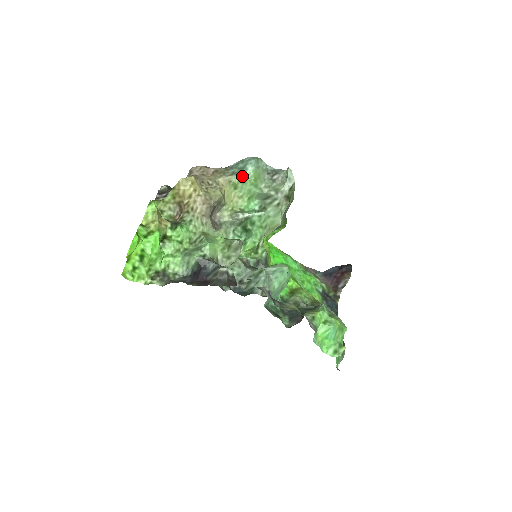
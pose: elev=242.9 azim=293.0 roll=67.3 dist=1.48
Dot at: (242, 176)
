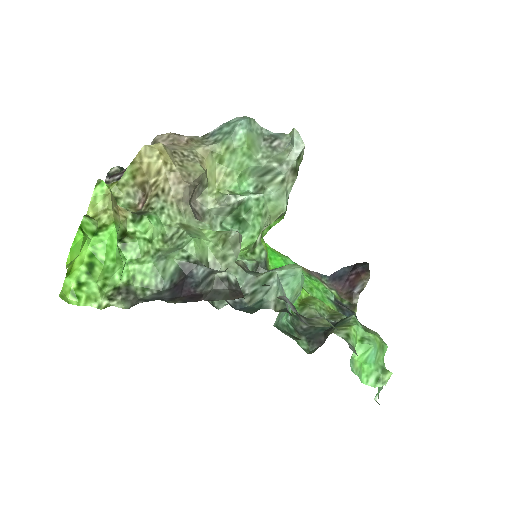
Dot at: (230, 143)
